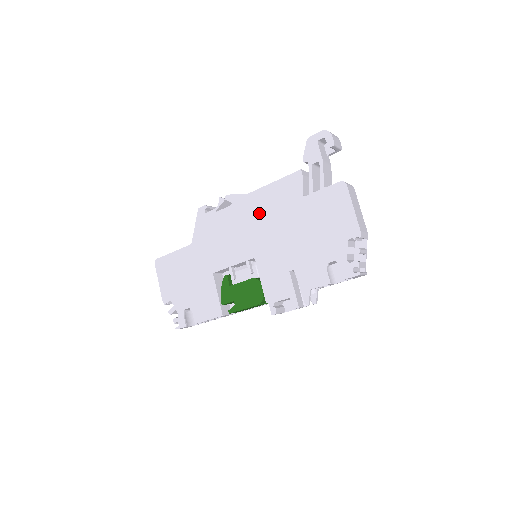
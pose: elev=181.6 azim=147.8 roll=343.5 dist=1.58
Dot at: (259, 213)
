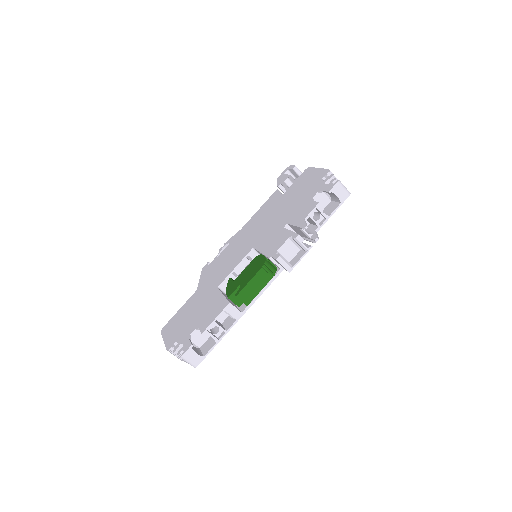
Dot at: (252, 228)
